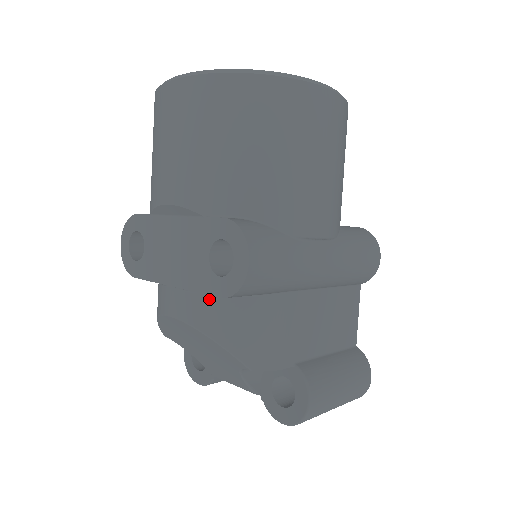
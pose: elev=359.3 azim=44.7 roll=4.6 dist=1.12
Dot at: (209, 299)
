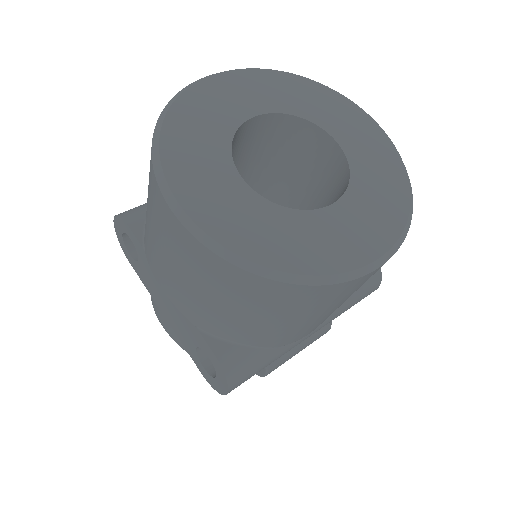
Dot at: occluded
